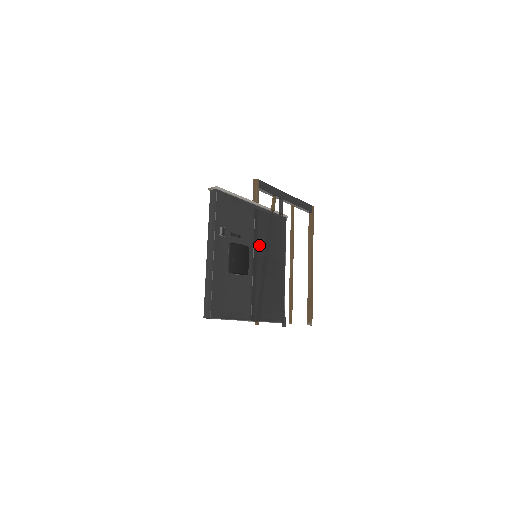
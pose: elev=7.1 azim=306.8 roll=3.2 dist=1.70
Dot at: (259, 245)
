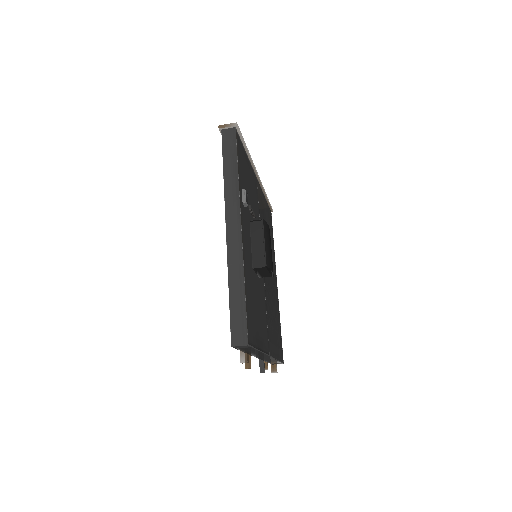
Dot at: occluded
